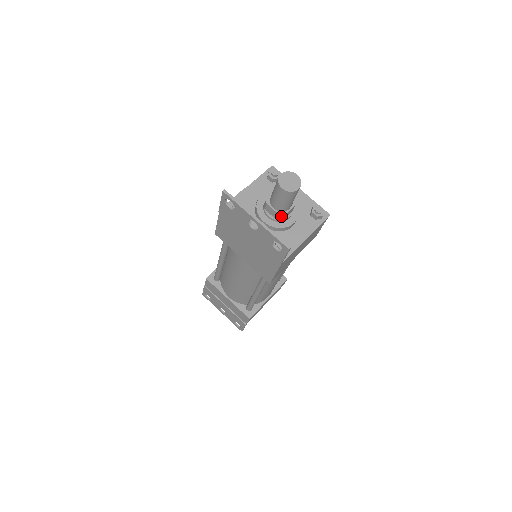
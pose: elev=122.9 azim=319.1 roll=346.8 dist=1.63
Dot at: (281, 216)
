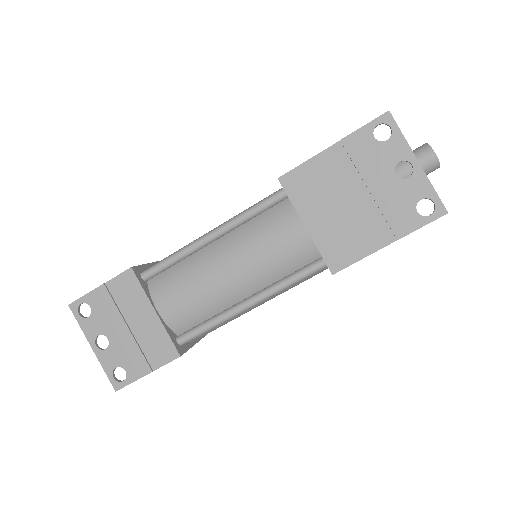
Dot at: occluded
